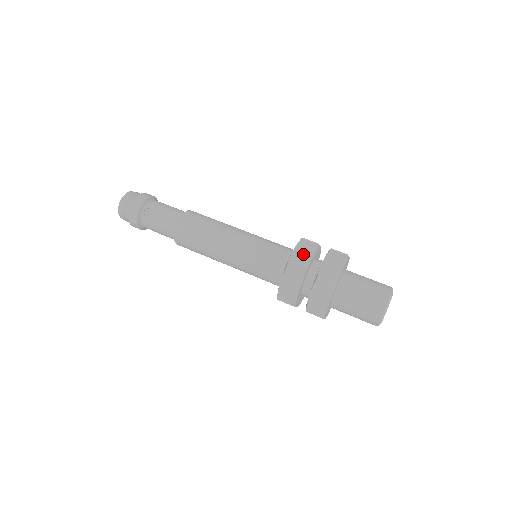
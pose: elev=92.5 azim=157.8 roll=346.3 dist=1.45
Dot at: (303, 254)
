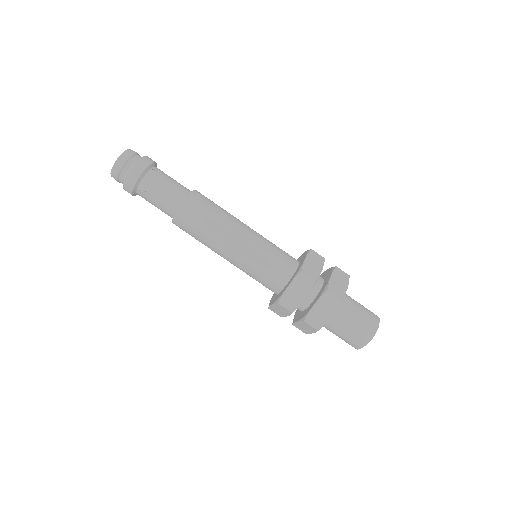
Dot at: (297, 292)
